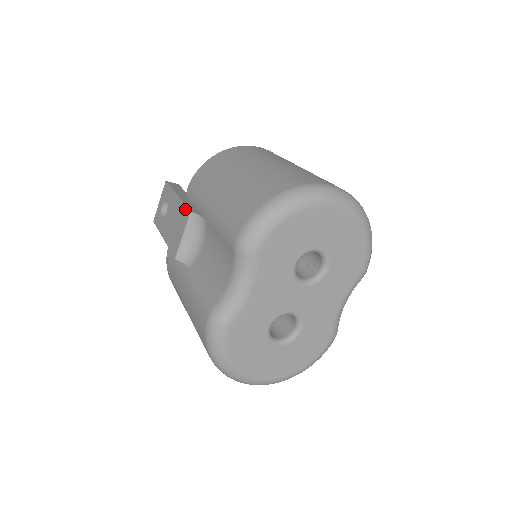
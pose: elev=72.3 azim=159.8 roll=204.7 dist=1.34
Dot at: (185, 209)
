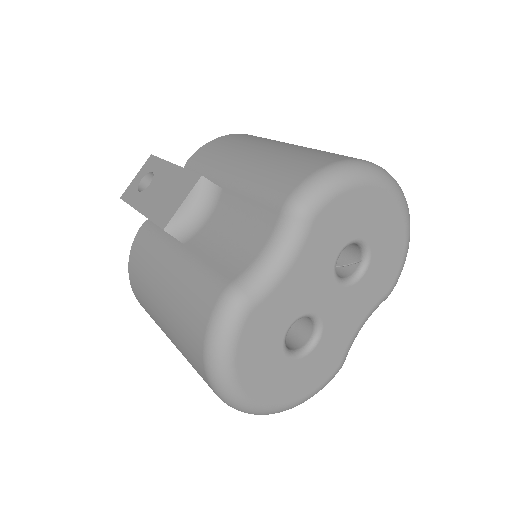
Dot at: (190, 175)
